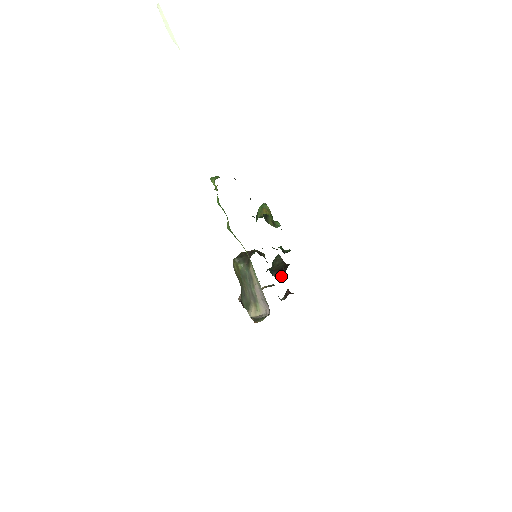
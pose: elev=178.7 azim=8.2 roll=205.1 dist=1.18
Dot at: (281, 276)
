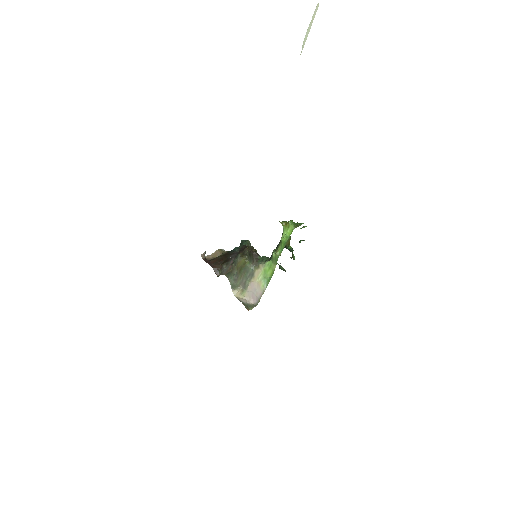
Dot at: occluded
